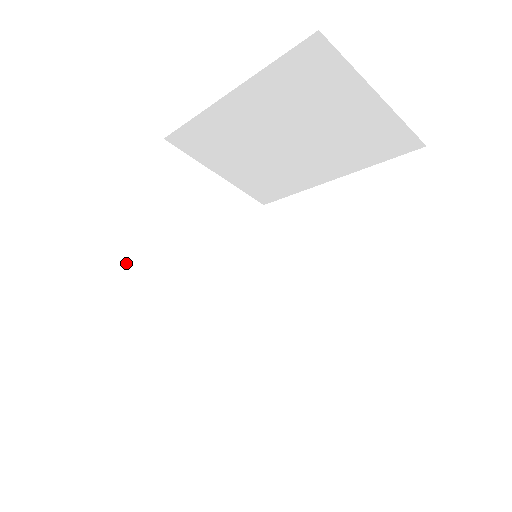
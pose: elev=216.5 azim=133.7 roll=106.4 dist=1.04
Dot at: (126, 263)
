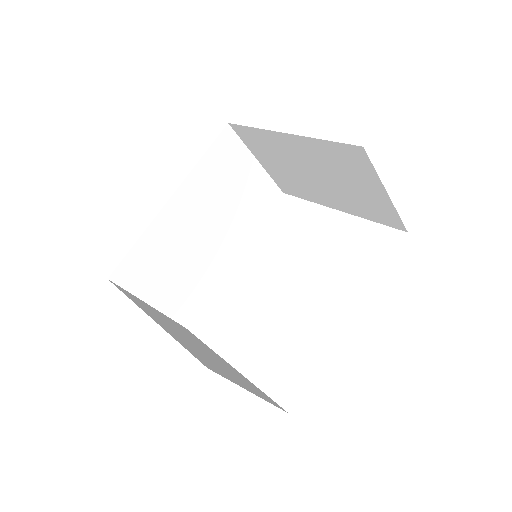
Dot at: (165, 214)
